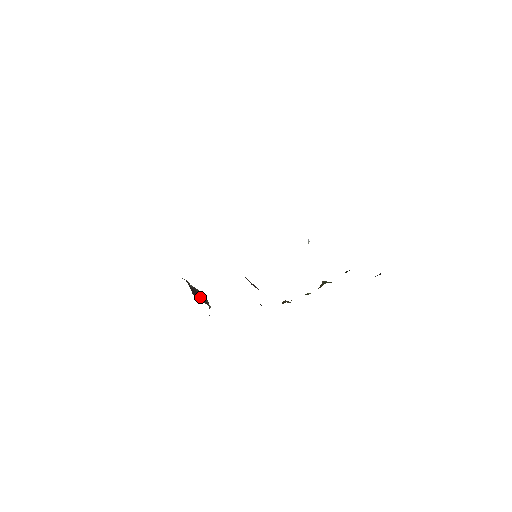
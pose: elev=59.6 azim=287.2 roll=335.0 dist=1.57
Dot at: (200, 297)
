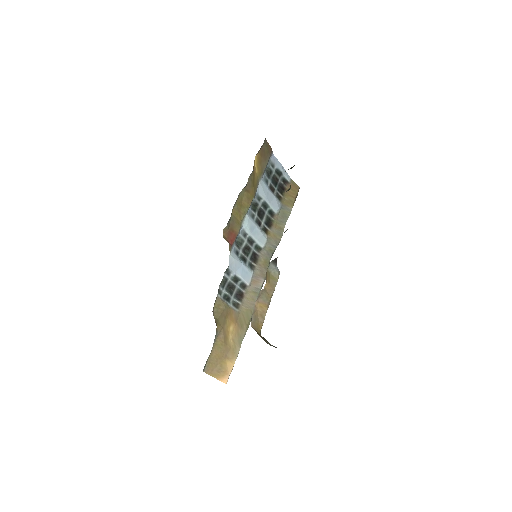
Dot at: occluded
